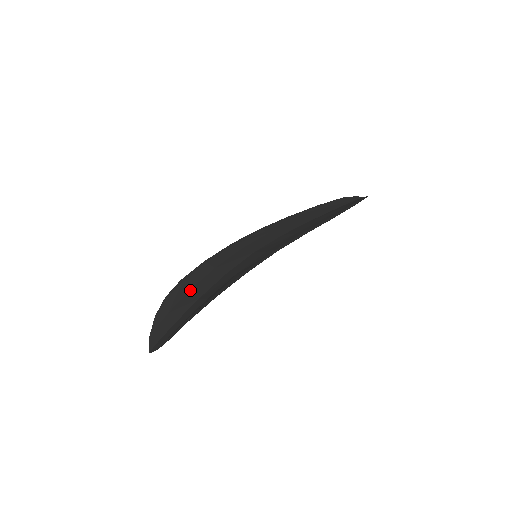
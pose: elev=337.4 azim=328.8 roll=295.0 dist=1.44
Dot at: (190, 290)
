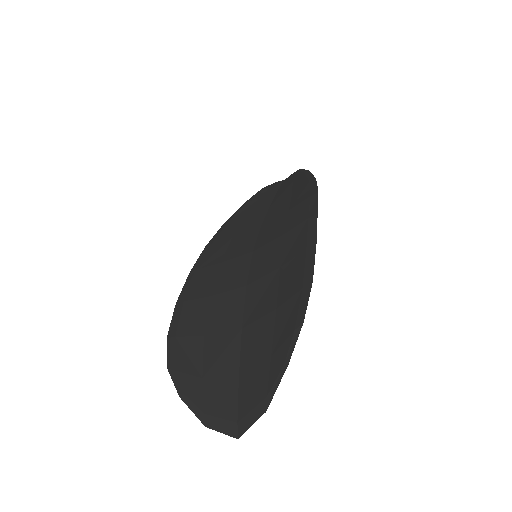
Dot at: (206, 334)
